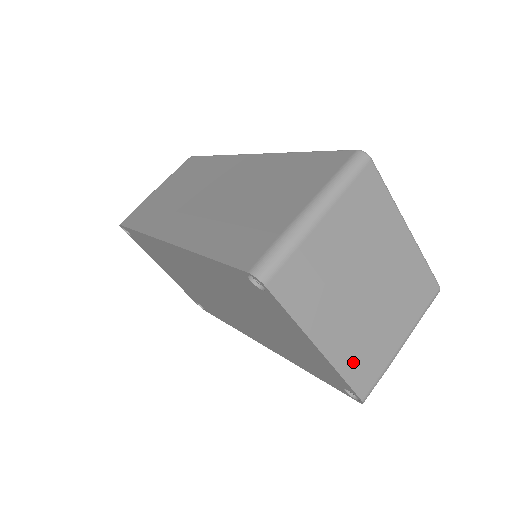
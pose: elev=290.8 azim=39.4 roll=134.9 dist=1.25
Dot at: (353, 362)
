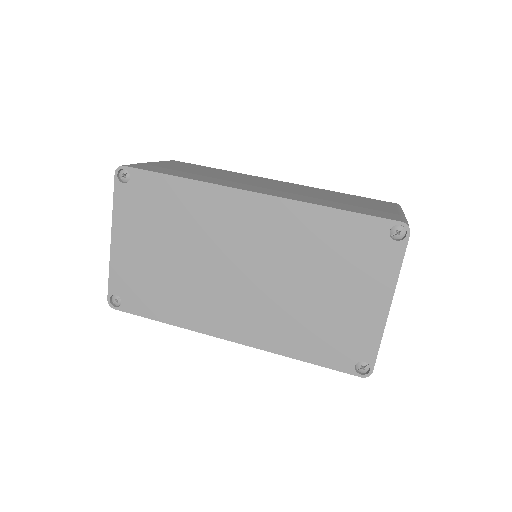
Dot at: occluded
